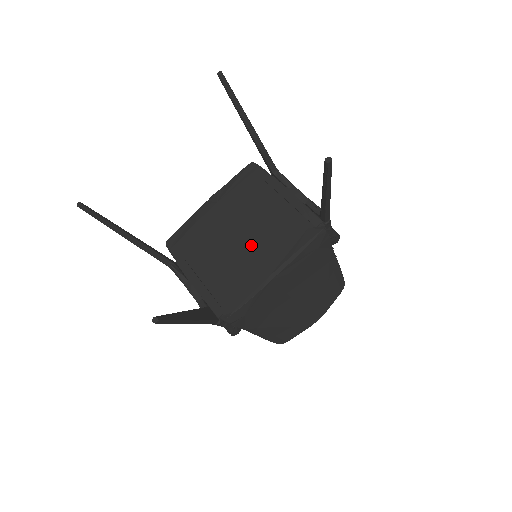
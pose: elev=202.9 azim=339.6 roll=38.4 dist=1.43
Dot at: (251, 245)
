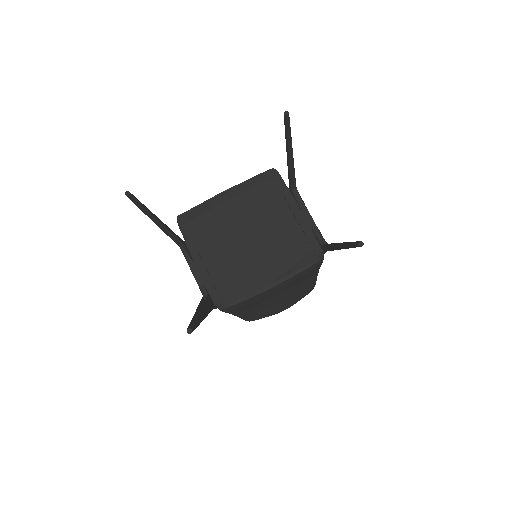
Dot at: (258, 251)
